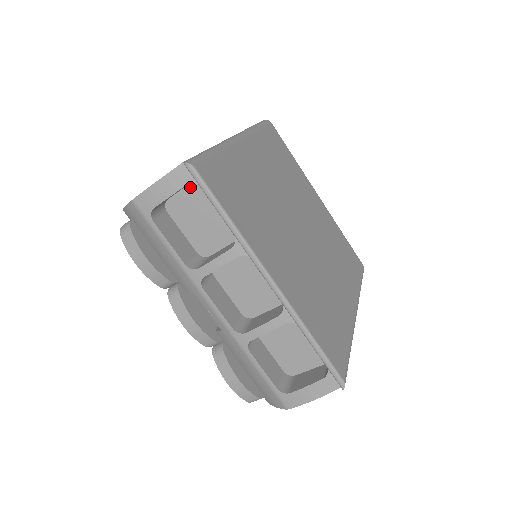
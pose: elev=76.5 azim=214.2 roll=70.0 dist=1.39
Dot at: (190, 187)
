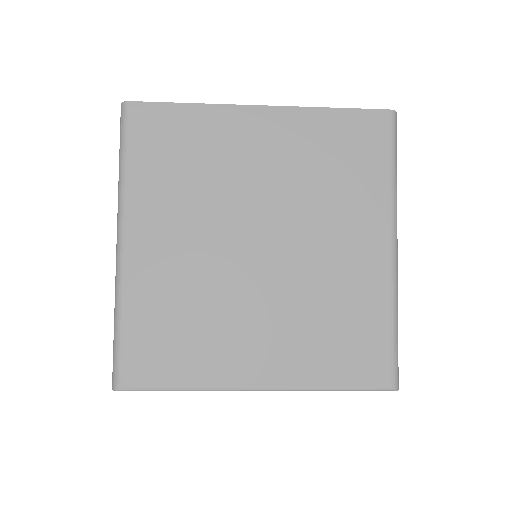
Dot at: occluded
